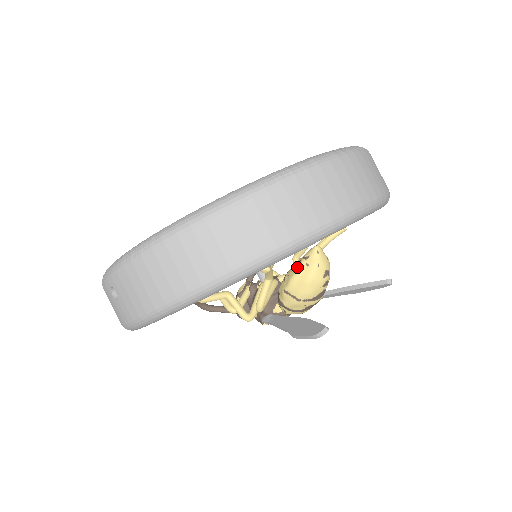
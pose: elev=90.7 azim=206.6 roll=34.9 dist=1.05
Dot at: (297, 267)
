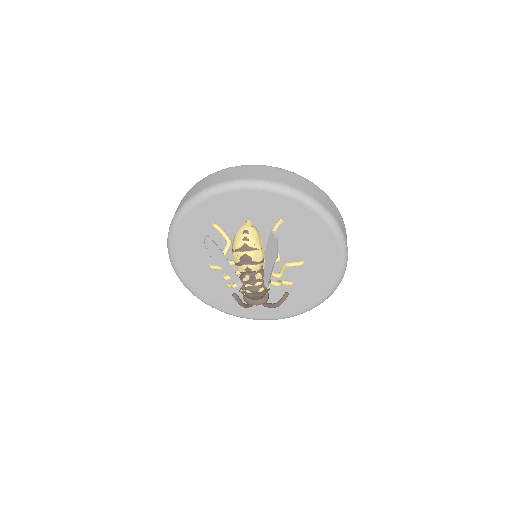
Dot at: occluded
